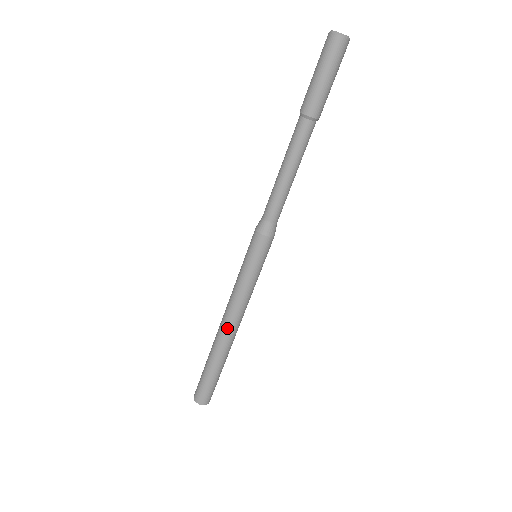
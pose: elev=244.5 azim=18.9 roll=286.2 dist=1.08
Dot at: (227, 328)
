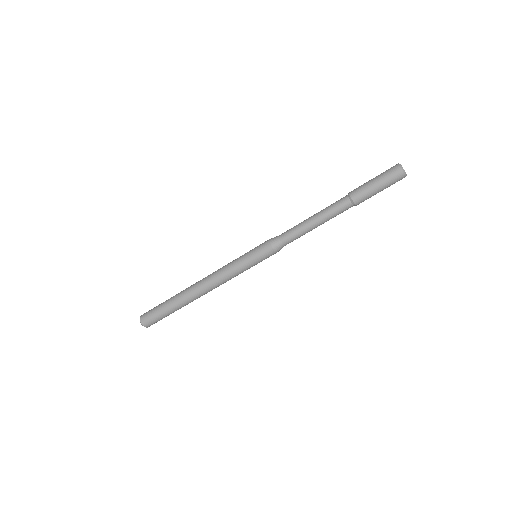
Dot at: (200, 283)
